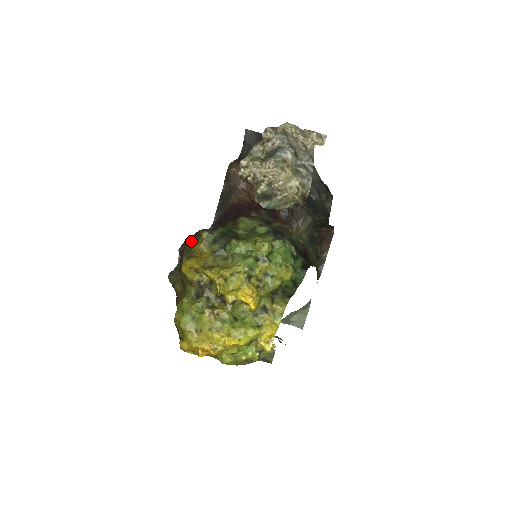
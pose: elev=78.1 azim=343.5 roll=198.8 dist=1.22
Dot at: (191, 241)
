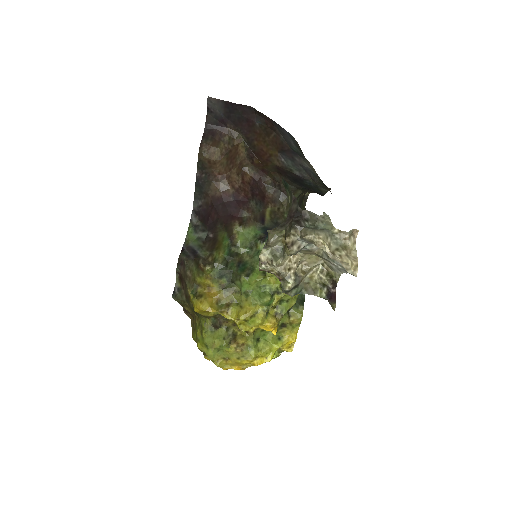
Dot at: (191, 270)
